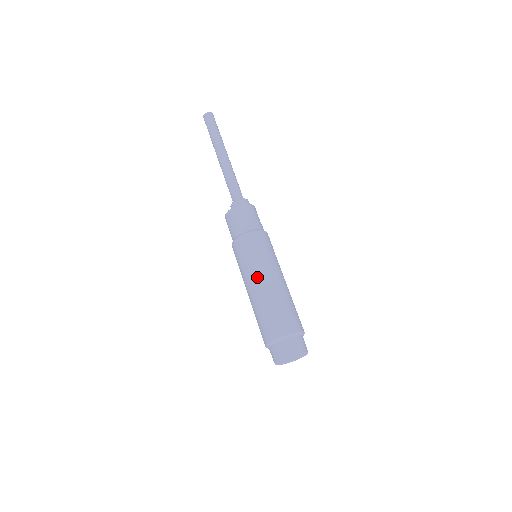
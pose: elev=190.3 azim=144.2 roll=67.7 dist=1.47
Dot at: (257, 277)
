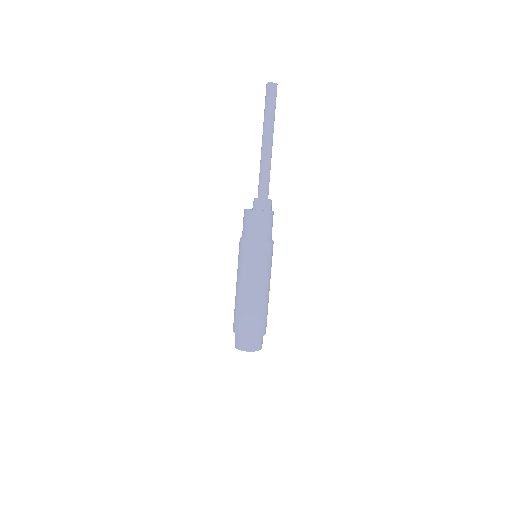
Dot at: (246, 283)
